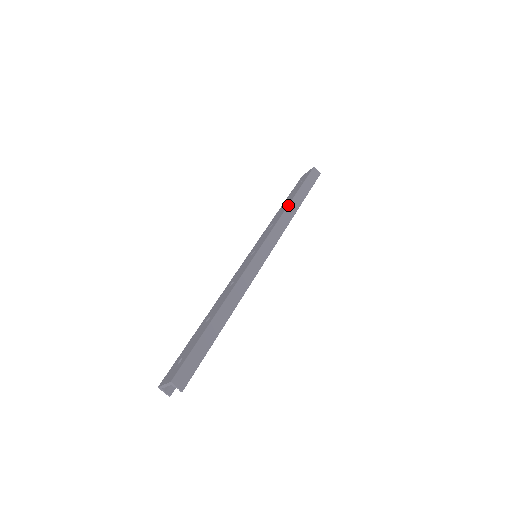
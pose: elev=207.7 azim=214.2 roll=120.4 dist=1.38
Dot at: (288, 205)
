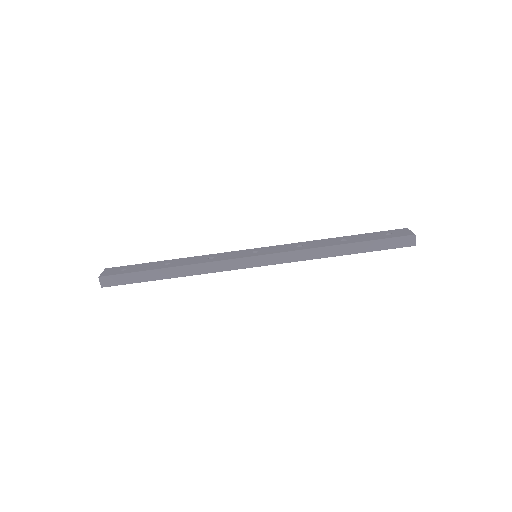
Dot at: (331, 245)
